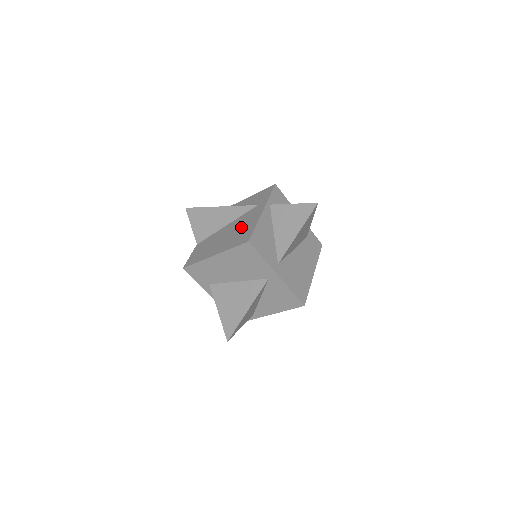
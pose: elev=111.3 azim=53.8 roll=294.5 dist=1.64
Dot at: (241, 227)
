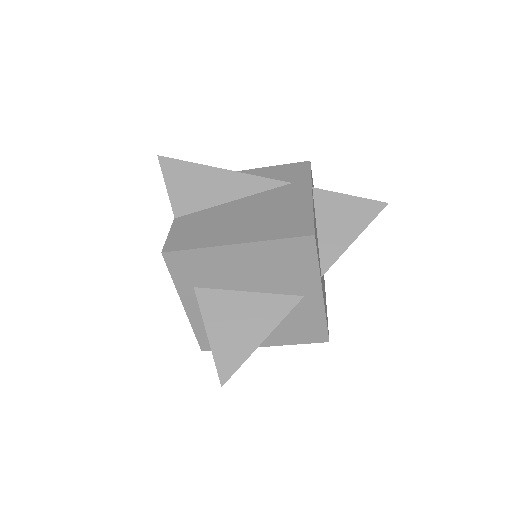
Dot at: (277, 209)
